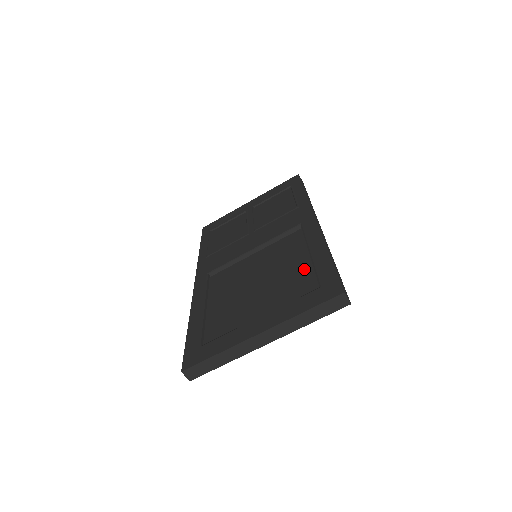
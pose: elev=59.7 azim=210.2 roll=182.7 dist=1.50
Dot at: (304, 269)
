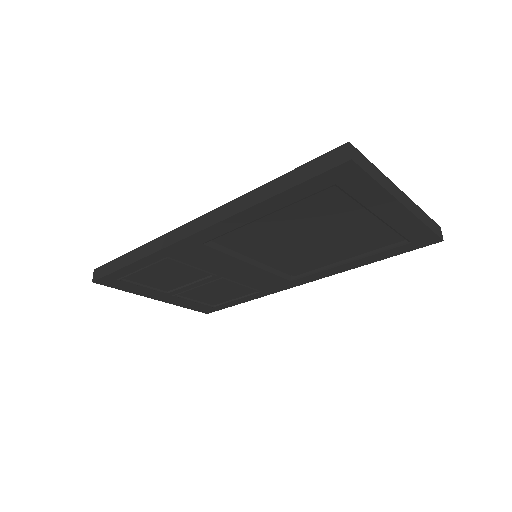
Dot at: occluded
